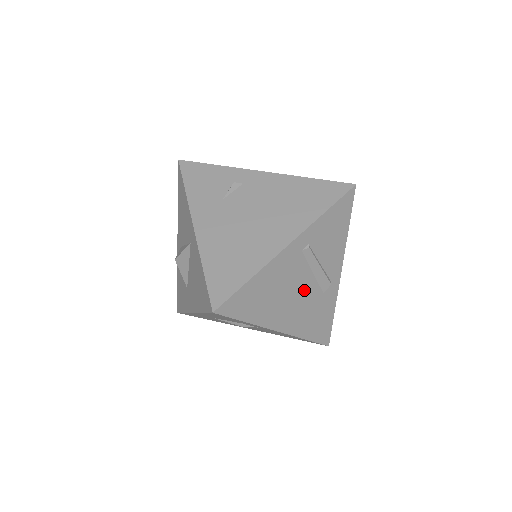
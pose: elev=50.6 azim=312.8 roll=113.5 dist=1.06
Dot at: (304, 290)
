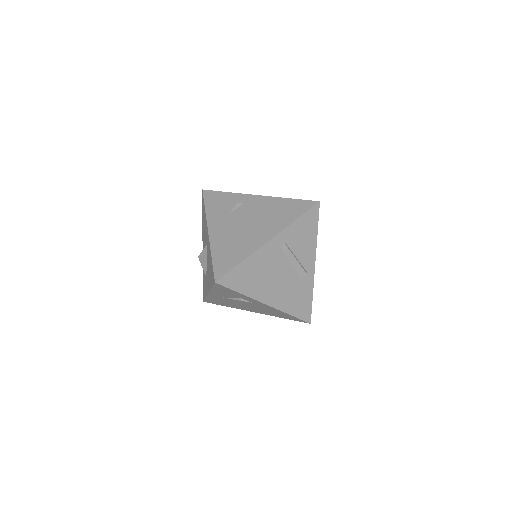
Dot at: (284, 276)
